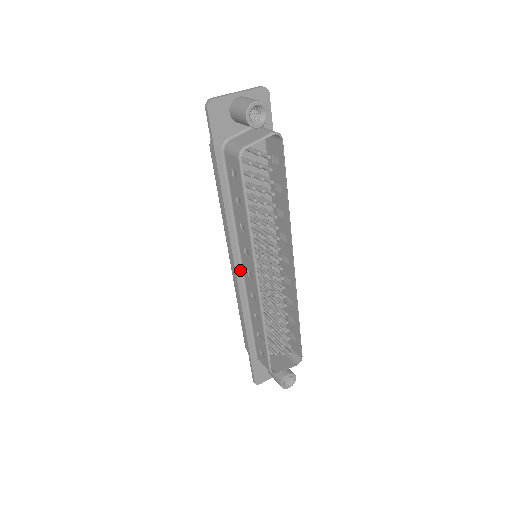
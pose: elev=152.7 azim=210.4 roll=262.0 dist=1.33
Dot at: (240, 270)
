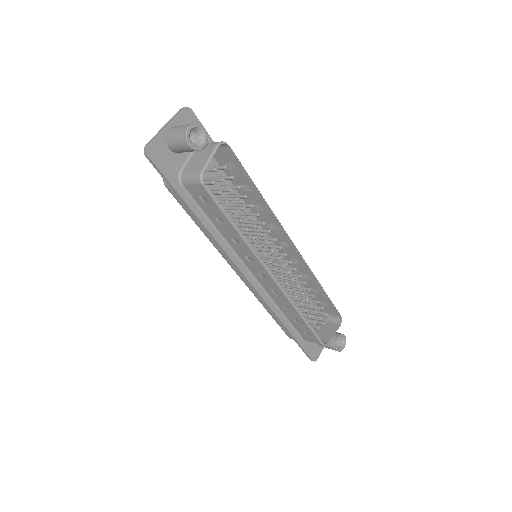
Dot at: (251, 277)
